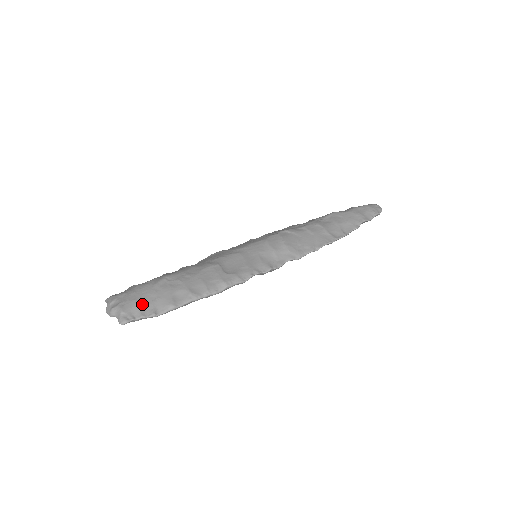
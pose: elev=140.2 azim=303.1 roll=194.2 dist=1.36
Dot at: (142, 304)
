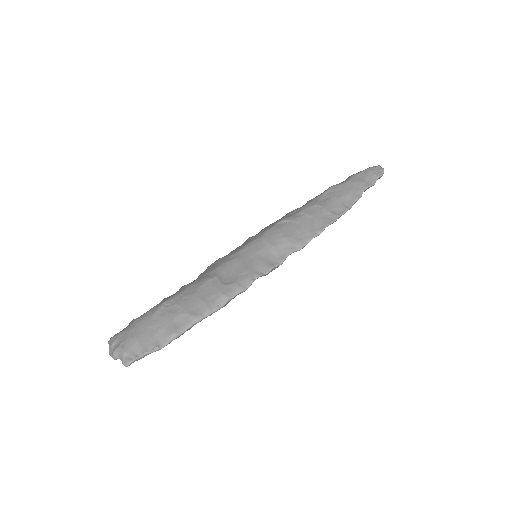
Dot at: (143, 339)
